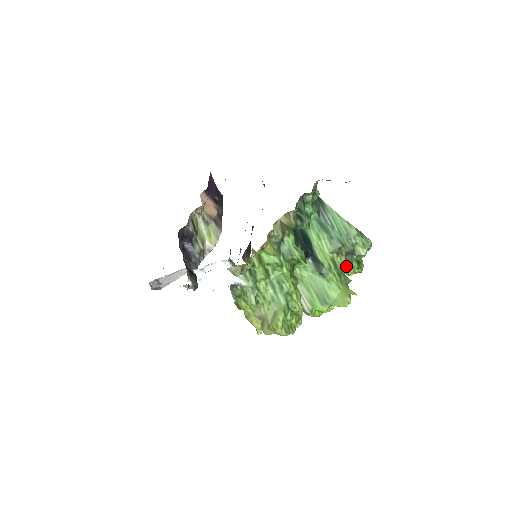
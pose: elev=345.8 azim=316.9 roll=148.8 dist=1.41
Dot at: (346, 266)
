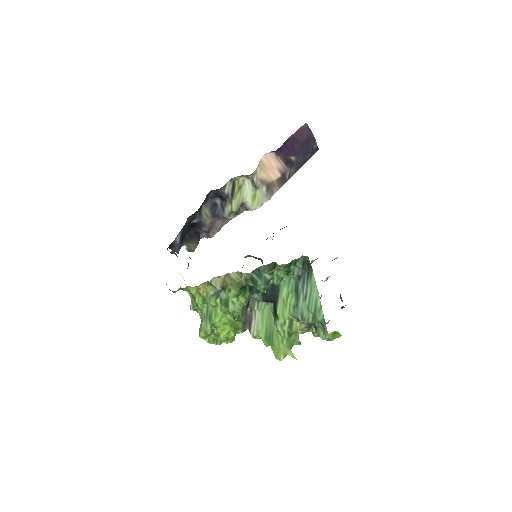
Dot at: (307, 330)
